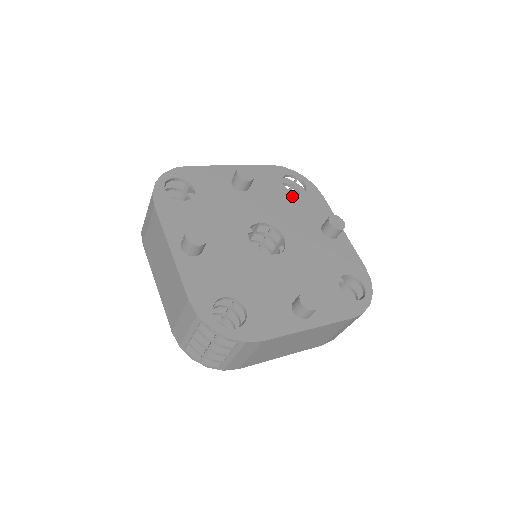
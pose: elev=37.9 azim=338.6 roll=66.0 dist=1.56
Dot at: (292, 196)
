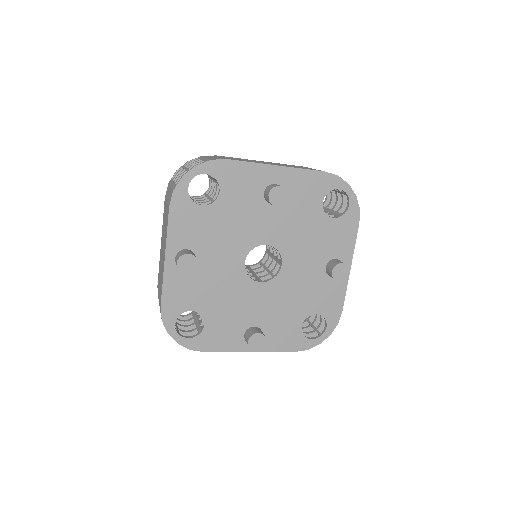
Dot at: (323, 219)
